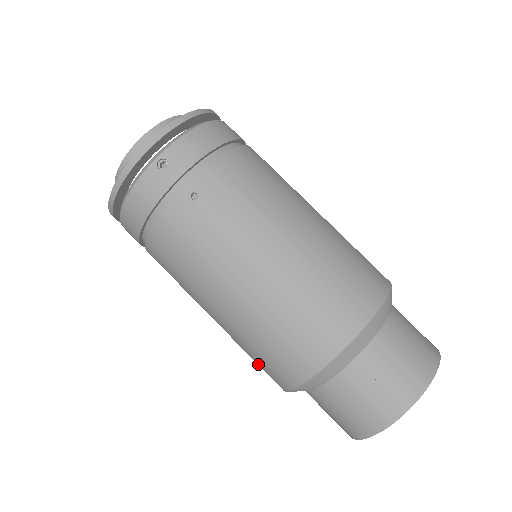
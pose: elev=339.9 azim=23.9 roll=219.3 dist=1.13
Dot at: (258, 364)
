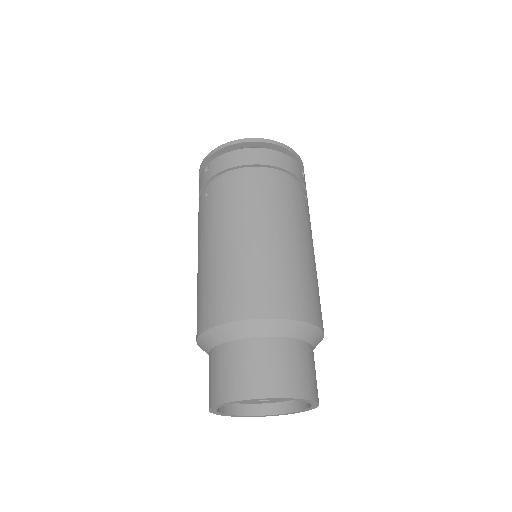
Dot at: occluded
